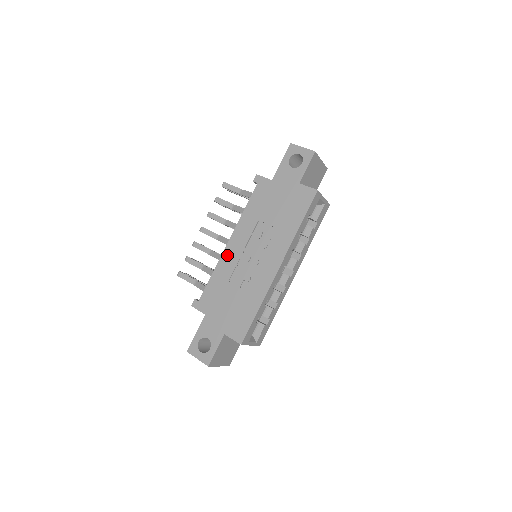
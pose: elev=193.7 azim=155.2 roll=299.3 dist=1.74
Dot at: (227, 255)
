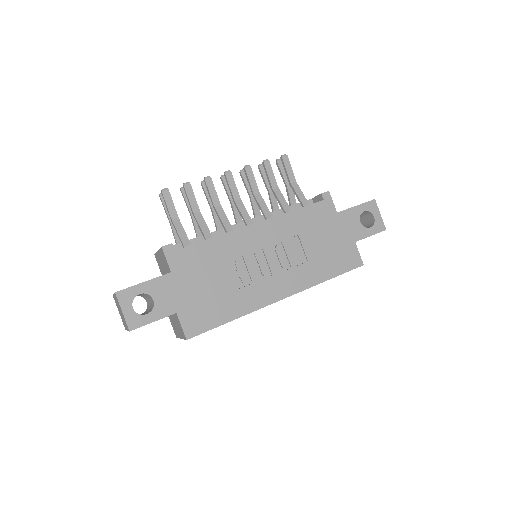
Dot at: (244, 235)
